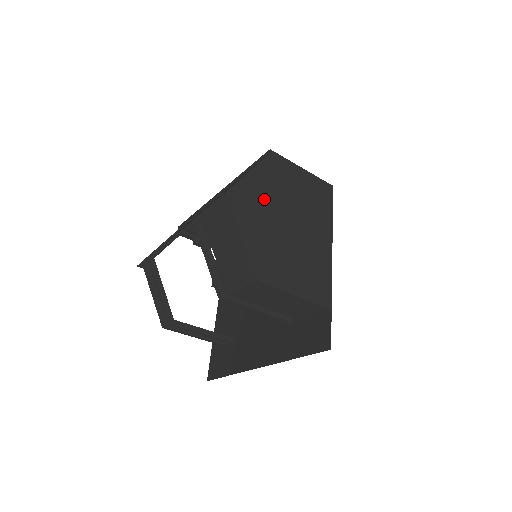
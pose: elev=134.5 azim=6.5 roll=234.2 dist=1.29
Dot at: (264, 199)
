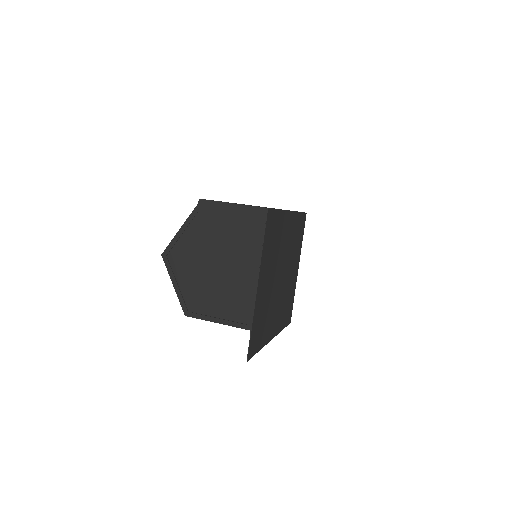
Dot at: (193, 248)
